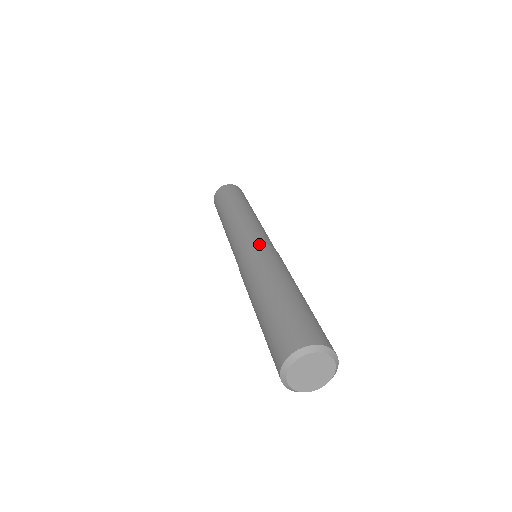
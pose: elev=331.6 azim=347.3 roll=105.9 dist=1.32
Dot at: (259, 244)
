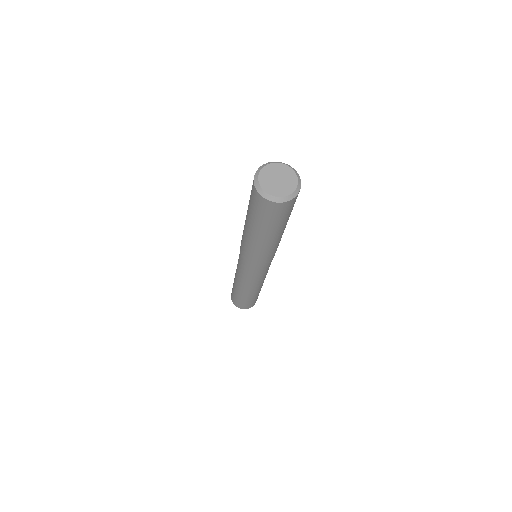
Dot at: occluded
